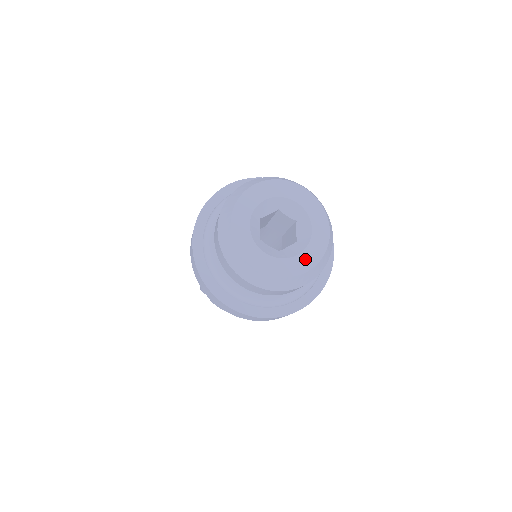
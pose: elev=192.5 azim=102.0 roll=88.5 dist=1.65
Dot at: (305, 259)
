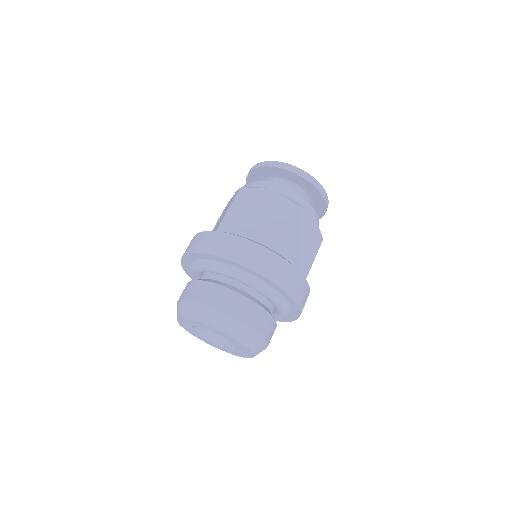
Dot at: (244, 354)
